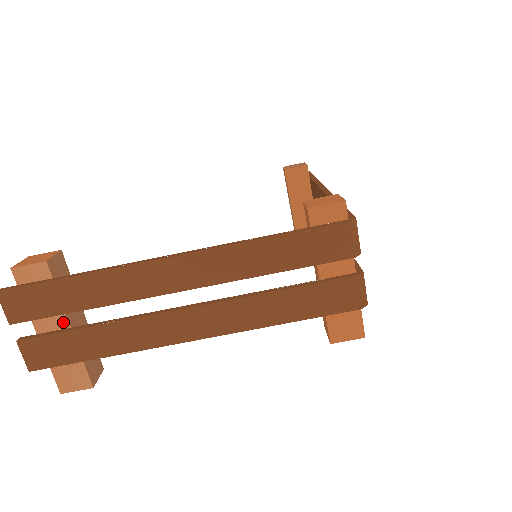
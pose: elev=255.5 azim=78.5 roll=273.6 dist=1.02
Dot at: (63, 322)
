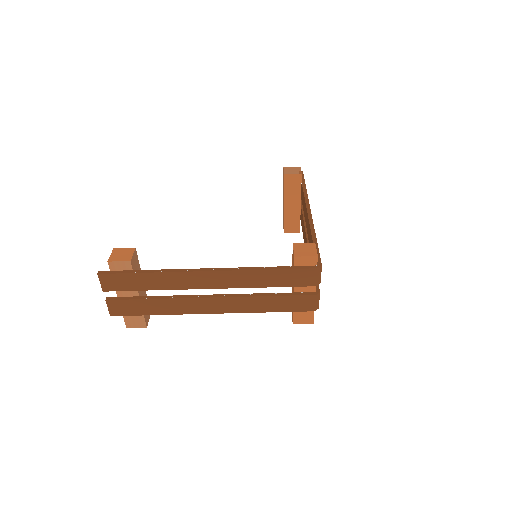
Dot at: (135, 293)
